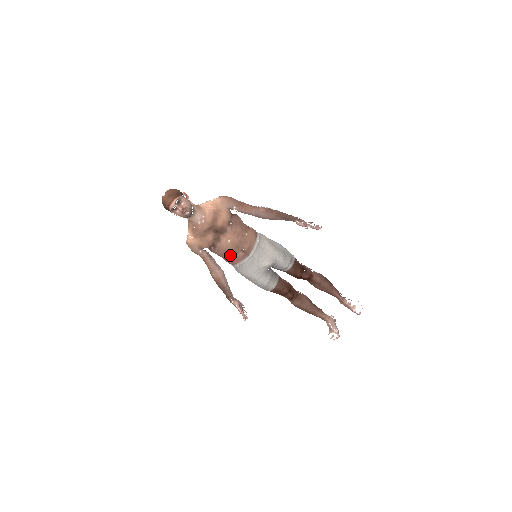
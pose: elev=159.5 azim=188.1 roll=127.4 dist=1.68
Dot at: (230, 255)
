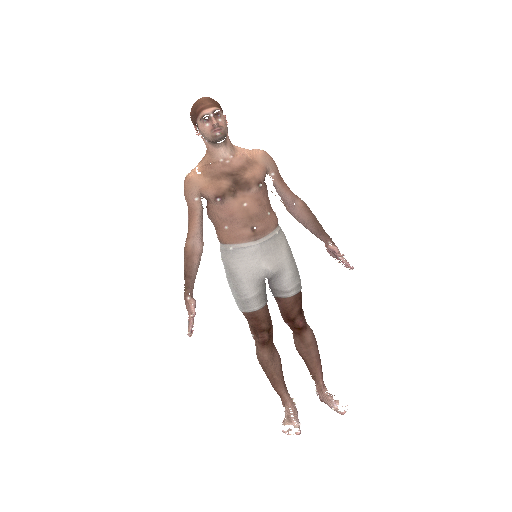
Dot at: (233, 225)
